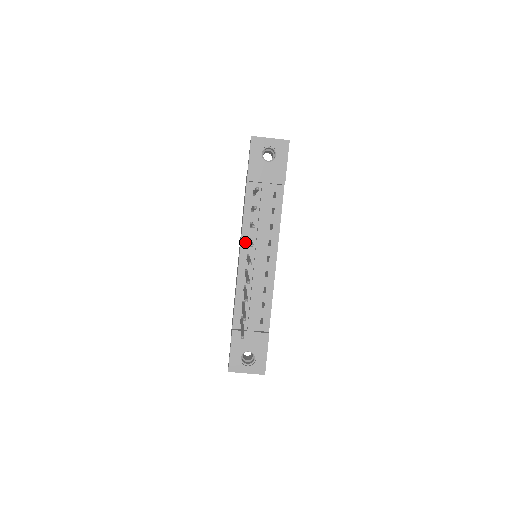
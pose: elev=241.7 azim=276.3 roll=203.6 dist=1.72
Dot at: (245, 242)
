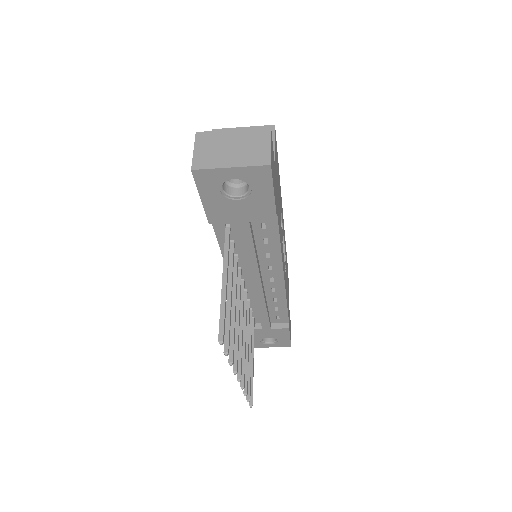
Dot at: occluded
